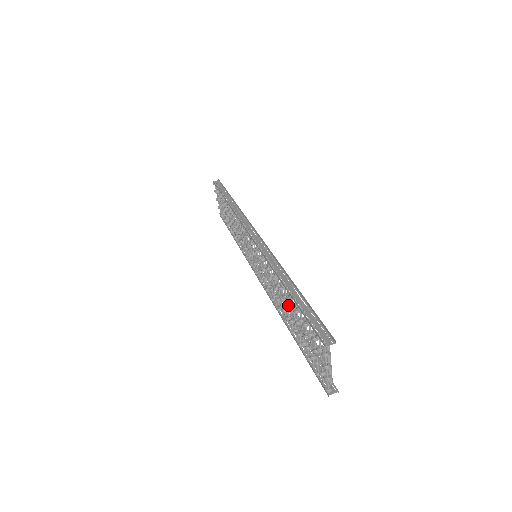
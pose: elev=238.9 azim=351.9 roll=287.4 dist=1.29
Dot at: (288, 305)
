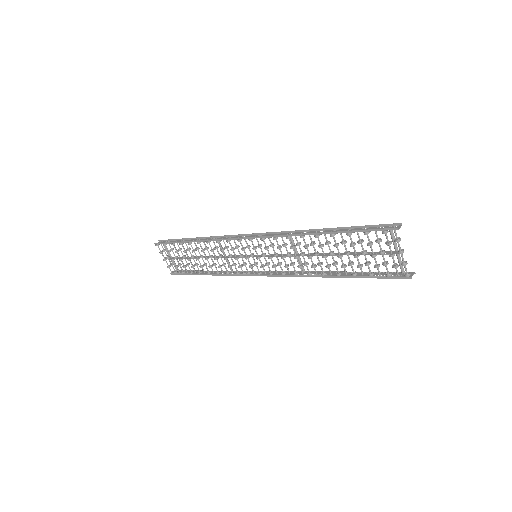
Dot at: (325, 254)
